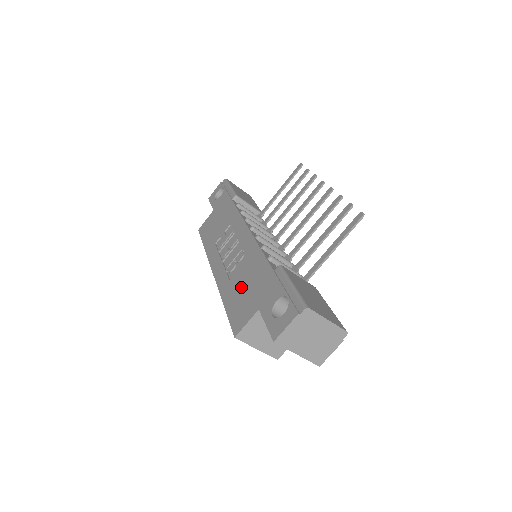
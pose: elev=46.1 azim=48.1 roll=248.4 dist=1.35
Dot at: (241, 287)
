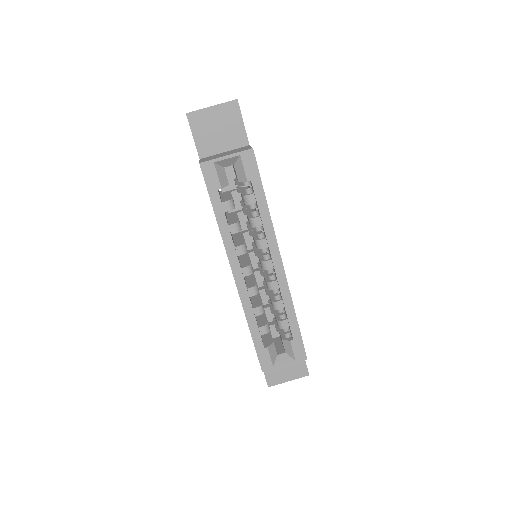
Dot at: occluded
